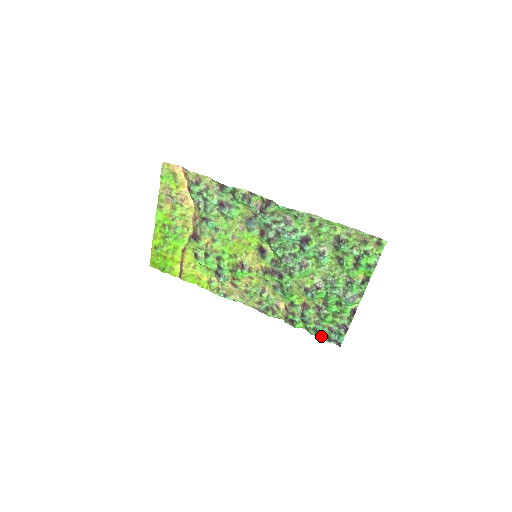
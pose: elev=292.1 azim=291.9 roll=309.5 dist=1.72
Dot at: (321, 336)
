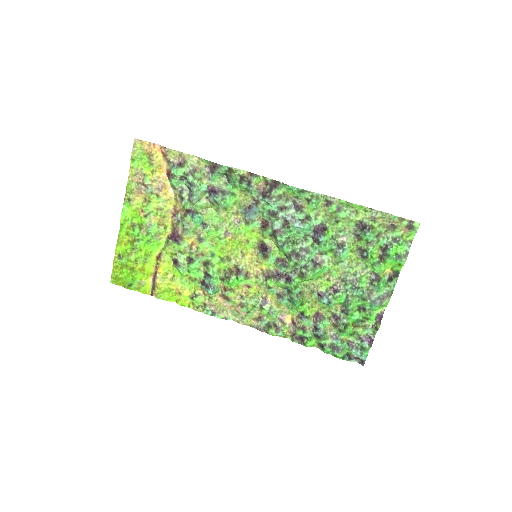
Dot at: (340, 354)
